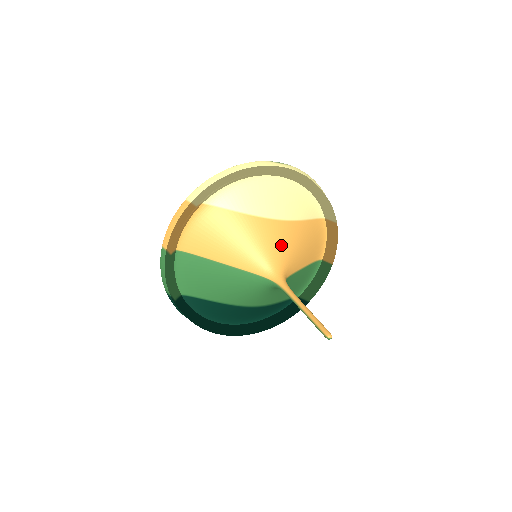
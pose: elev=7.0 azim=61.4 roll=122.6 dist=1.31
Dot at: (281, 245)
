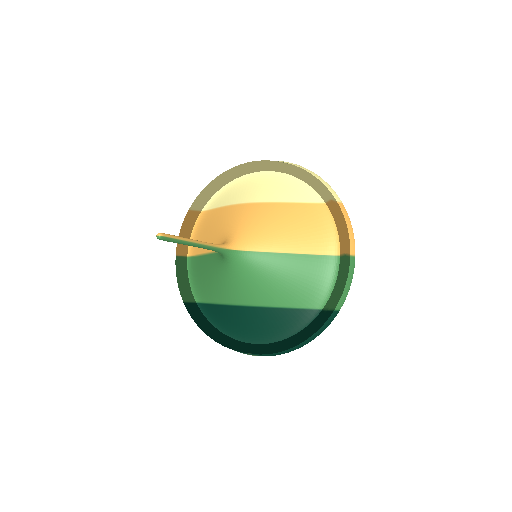
Dot at: (243, 221)
